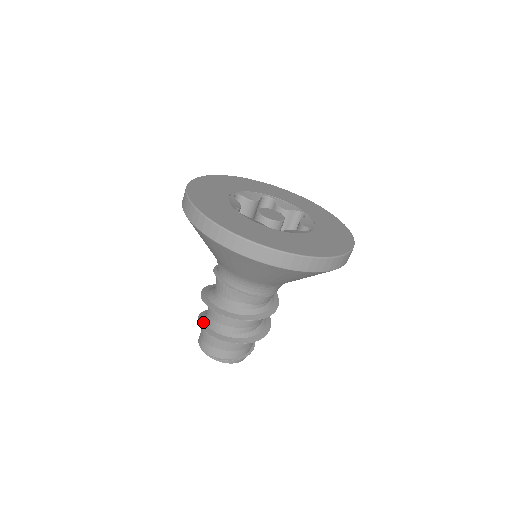
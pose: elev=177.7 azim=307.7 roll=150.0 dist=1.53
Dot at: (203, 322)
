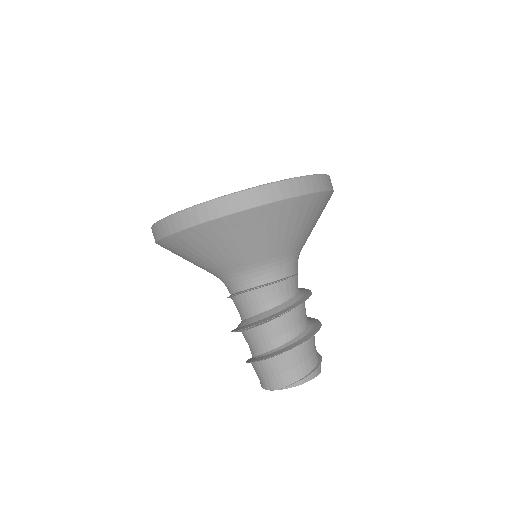
Dot at: (256, 358)
